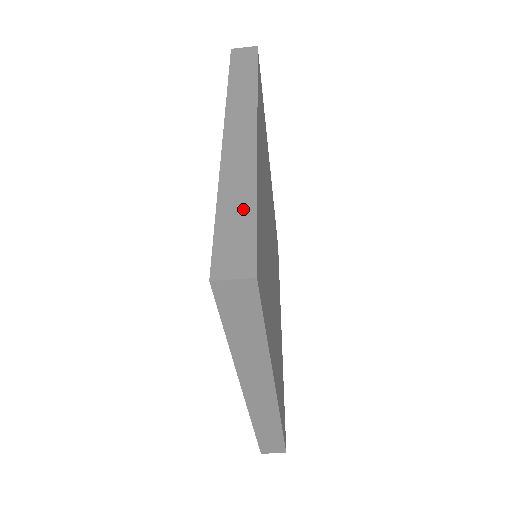
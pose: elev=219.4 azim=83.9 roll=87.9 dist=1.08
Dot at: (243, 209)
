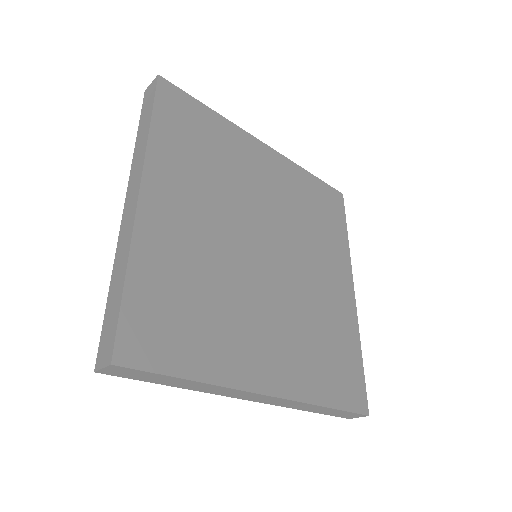
Dot at: (117, 293)
